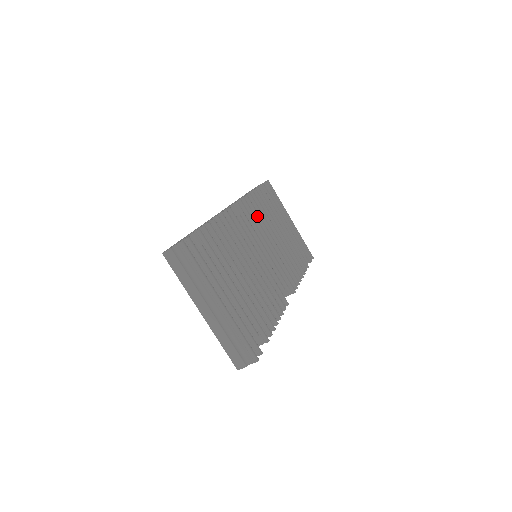
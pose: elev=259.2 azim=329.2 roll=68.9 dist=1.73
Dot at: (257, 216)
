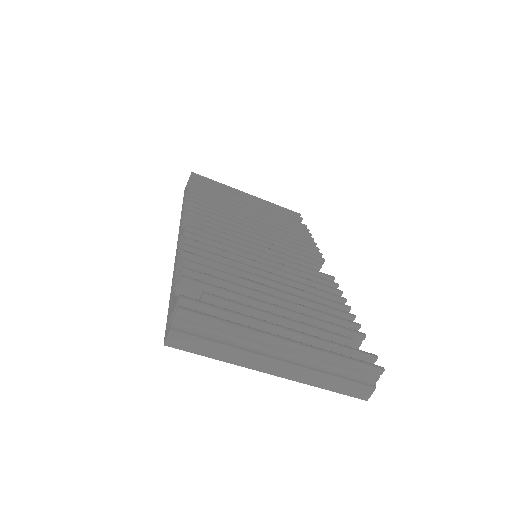
Dot at: (218, 214)
